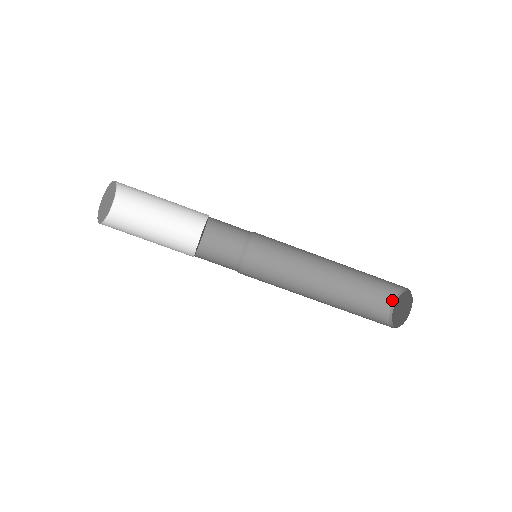
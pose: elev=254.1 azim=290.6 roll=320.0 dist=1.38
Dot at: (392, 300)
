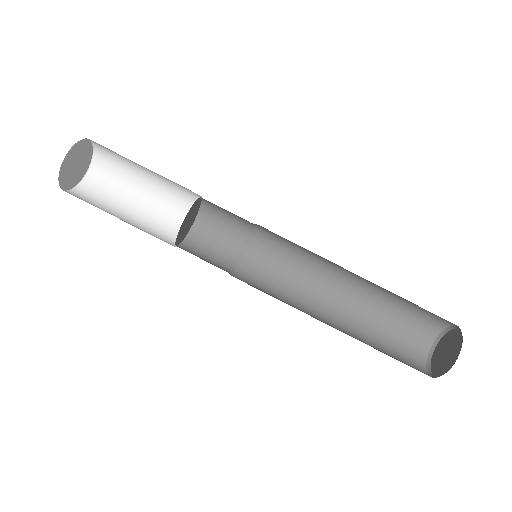
Dot at: (425, 358)
